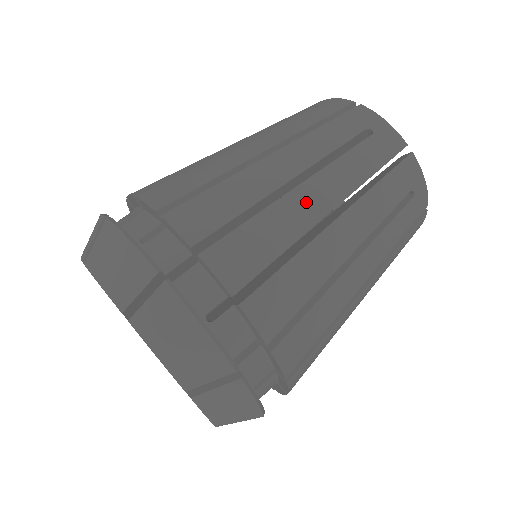
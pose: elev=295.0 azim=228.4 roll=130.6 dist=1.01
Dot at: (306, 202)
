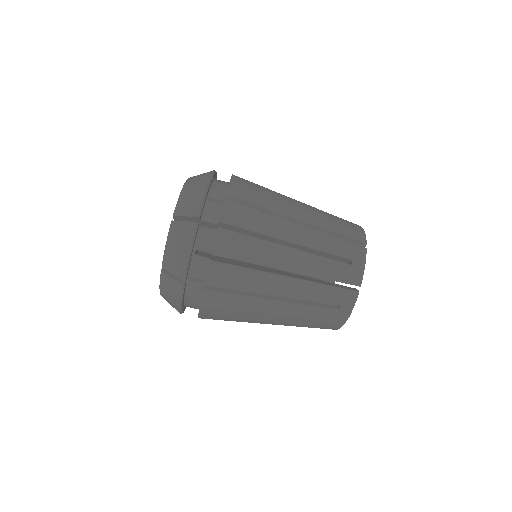
Dot at: (268, 307)
